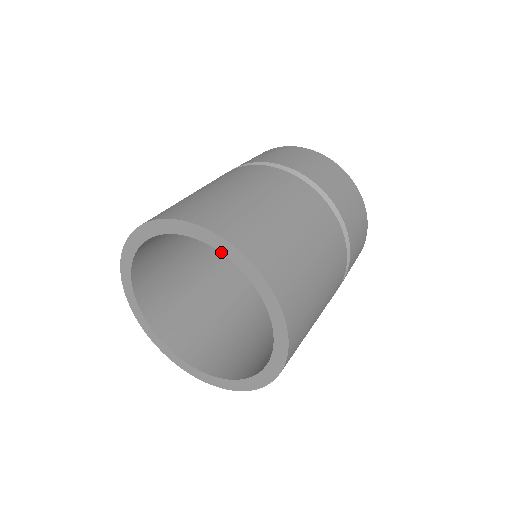
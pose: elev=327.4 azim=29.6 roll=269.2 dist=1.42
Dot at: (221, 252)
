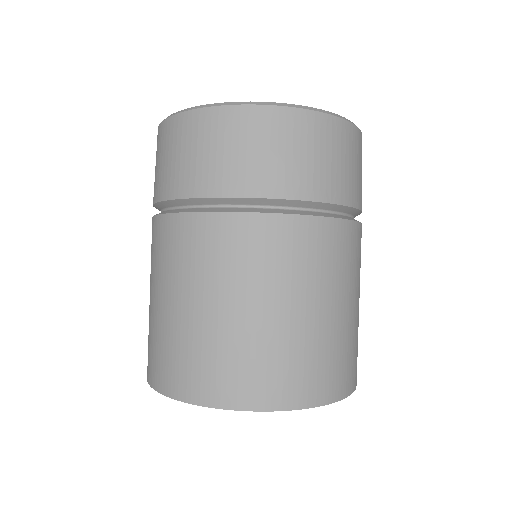
Dot at: occluded
